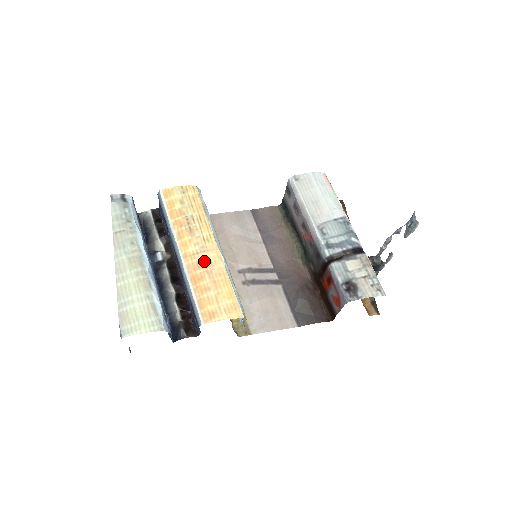
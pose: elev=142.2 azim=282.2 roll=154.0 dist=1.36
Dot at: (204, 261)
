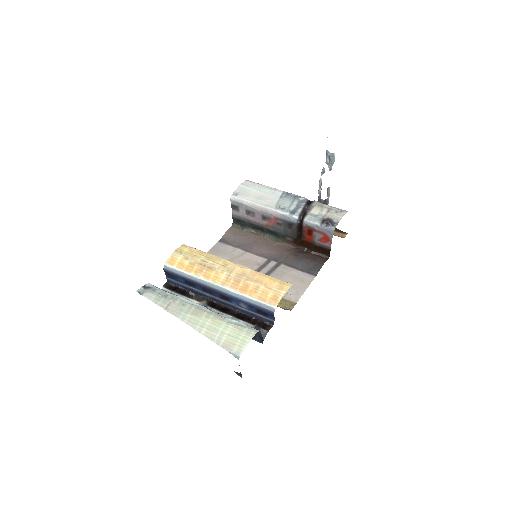
Dot at: (238, 276)
